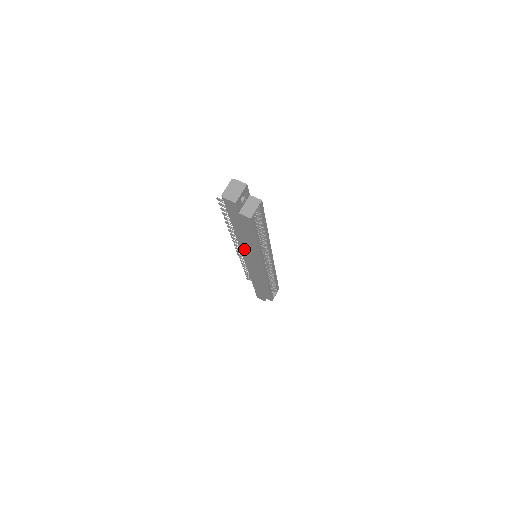
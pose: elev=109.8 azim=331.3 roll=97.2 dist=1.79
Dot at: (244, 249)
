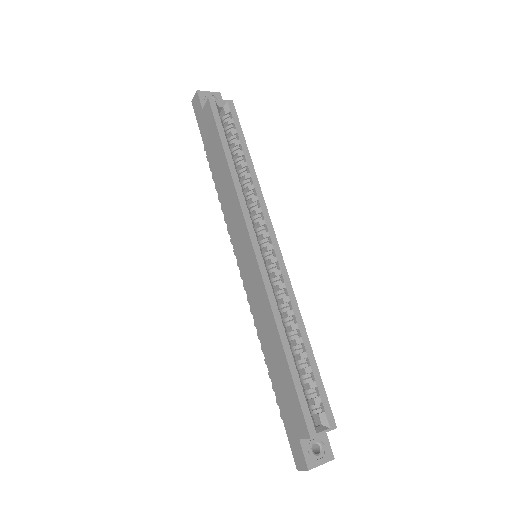
Dot at: (228, 215)
